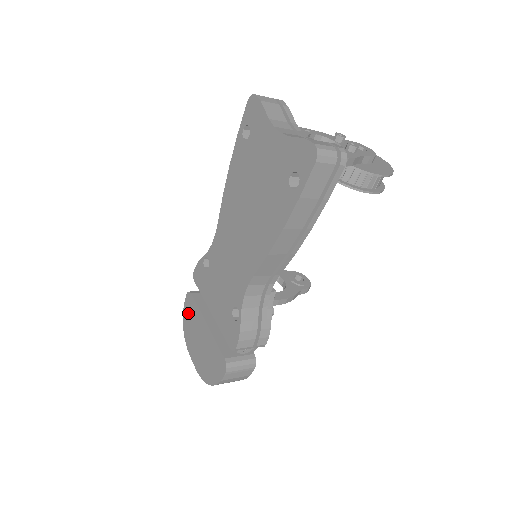
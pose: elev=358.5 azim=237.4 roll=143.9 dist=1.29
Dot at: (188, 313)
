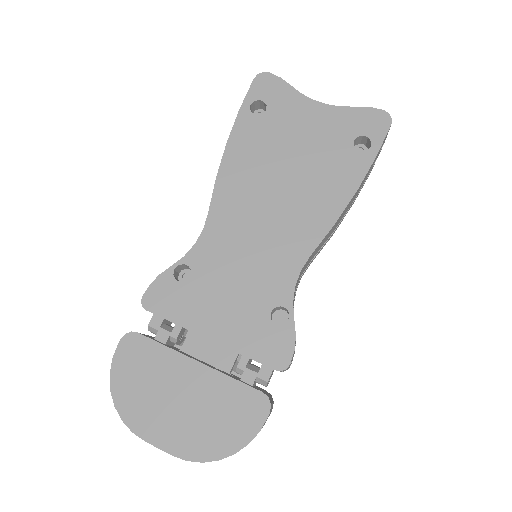
Dot at: (131, 368)
